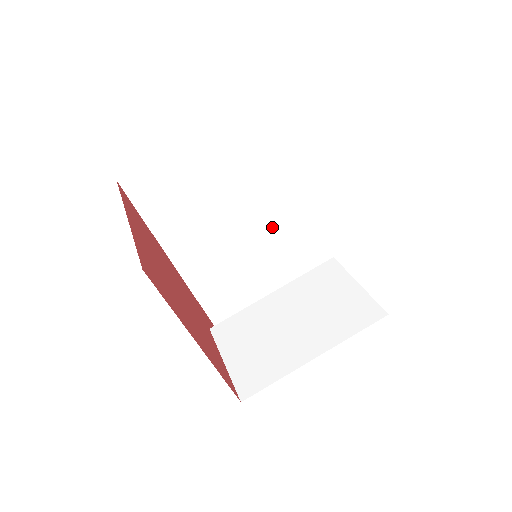
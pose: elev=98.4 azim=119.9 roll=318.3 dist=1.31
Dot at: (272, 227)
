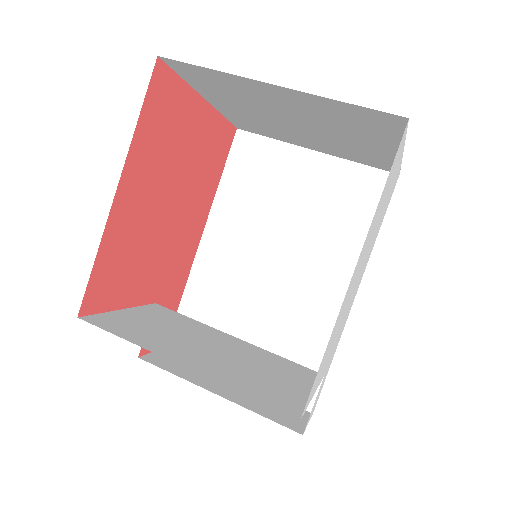
Dot at: (304, 303)
